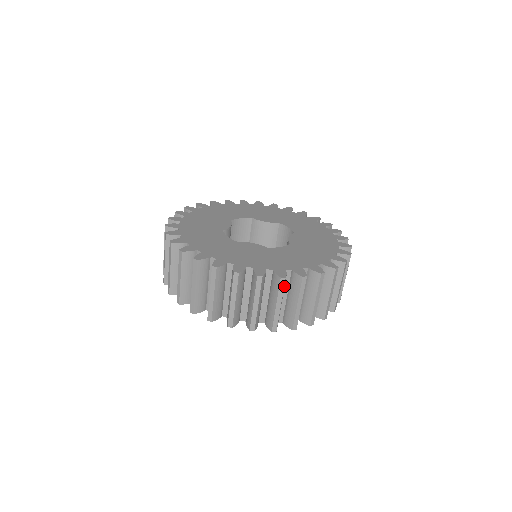
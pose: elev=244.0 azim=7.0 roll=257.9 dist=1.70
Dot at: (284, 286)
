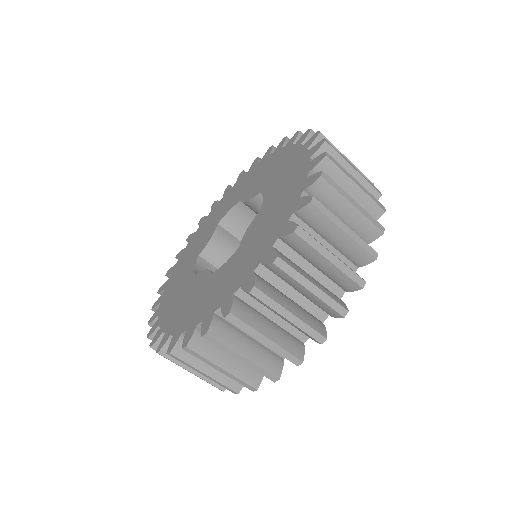
Dot at: (201, 351)
